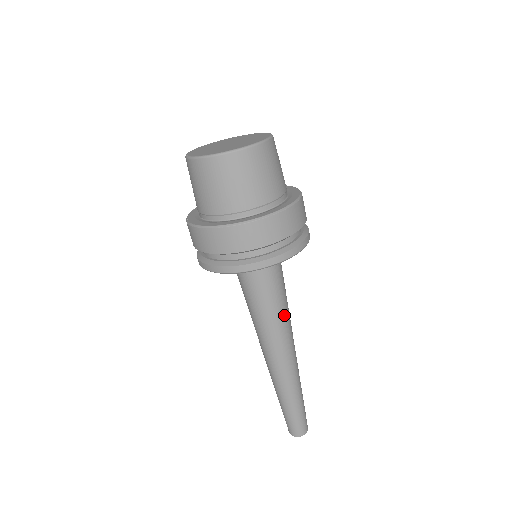
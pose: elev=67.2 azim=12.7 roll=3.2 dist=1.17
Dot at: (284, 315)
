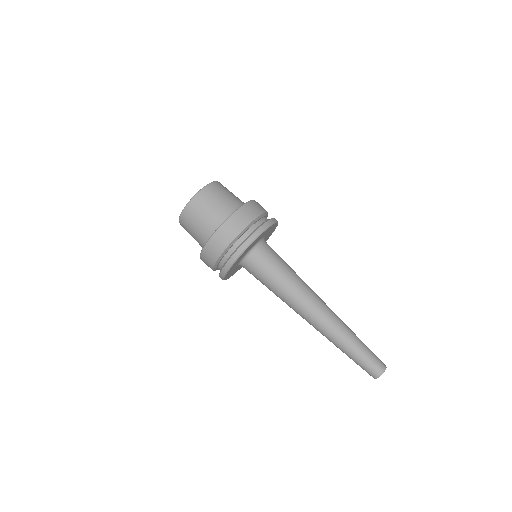
Dot at: (299, 278)
